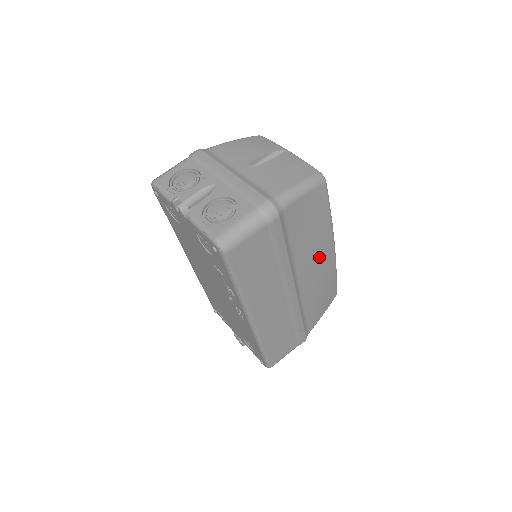
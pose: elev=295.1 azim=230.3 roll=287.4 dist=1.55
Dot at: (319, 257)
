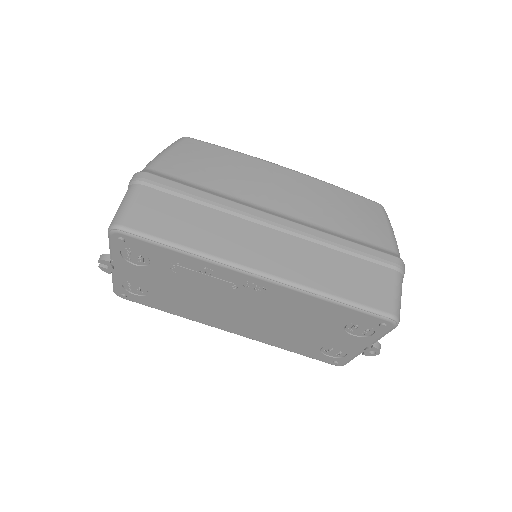
Dot at: (271, 181)
